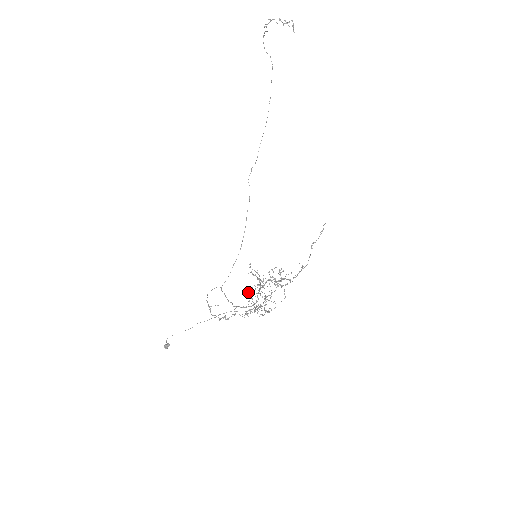
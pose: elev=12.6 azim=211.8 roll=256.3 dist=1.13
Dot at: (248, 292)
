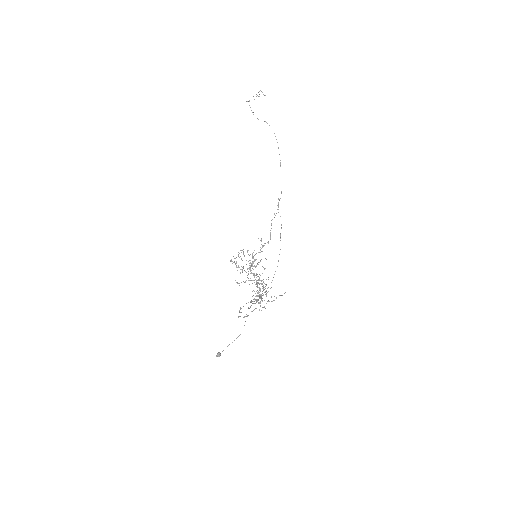
Dot at: occluded
